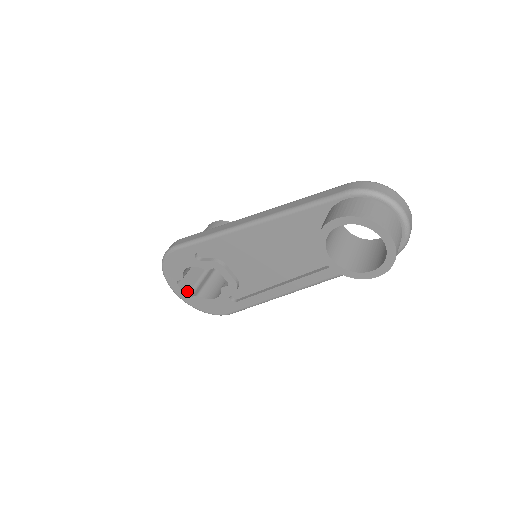
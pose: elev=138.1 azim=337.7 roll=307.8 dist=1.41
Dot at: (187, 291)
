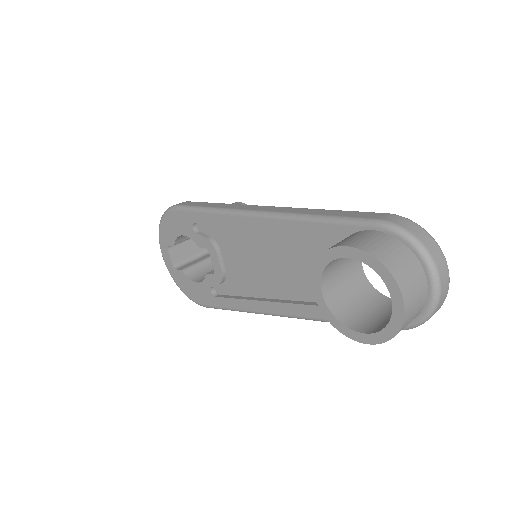
Dot at: (175, 261)
